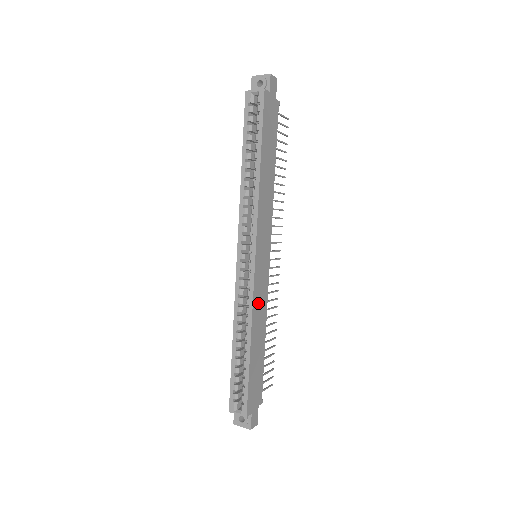
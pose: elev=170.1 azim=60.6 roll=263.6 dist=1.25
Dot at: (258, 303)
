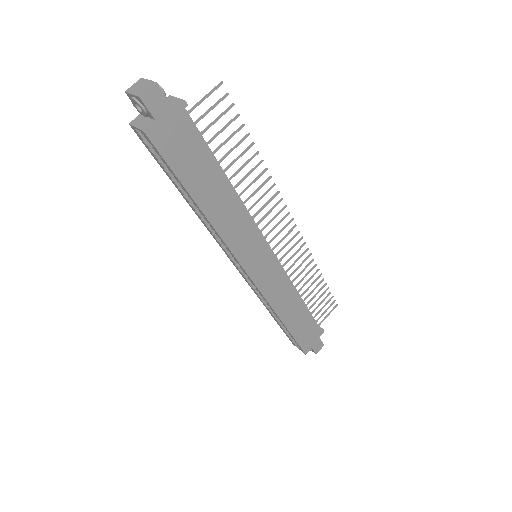
Dot at: (276, 294)
